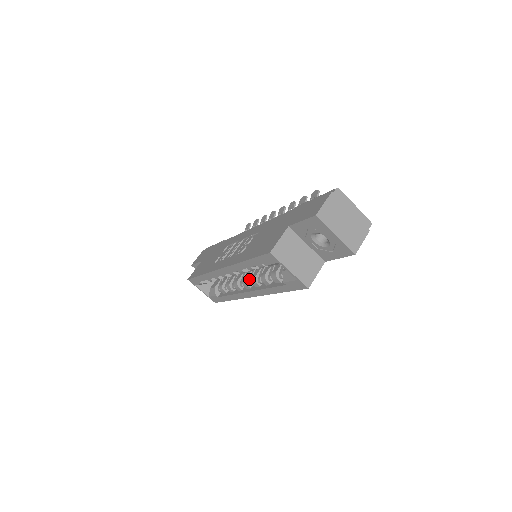
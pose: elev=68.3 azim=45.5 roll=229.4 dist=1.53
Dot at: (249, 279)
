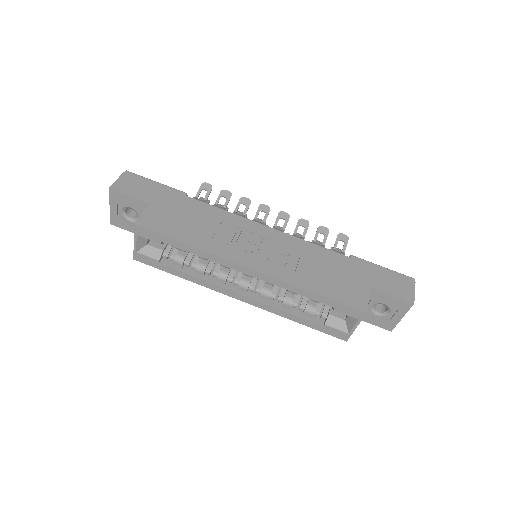
Dot at: (251, 283)
